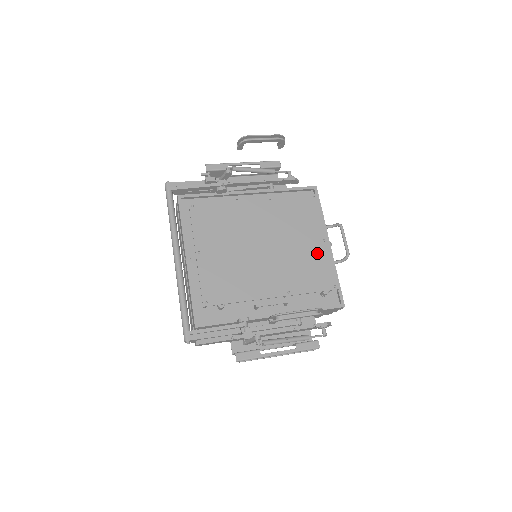
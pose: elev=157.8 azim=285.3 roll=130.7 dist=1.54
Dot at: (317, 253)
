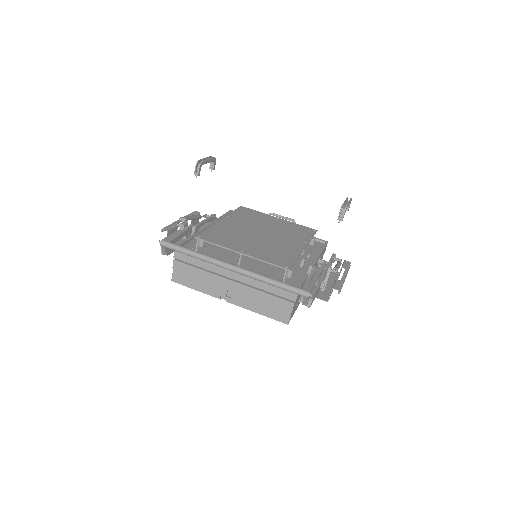
Dot at: (285, 224)
